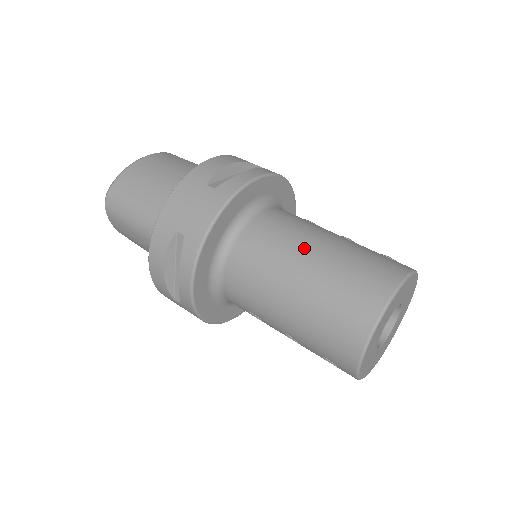
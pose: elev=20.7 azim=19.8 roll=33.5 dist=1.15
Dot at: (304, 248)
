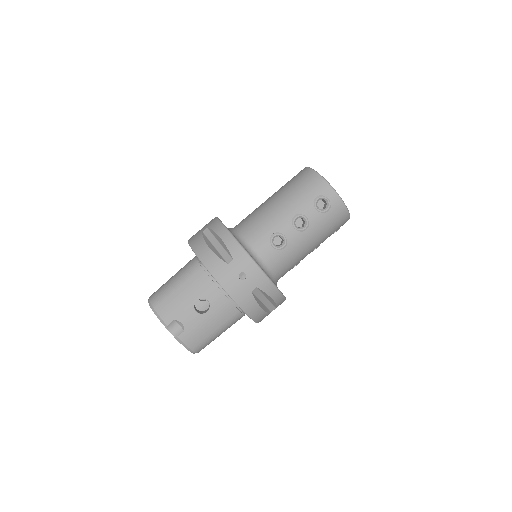
Dot at: occluded
